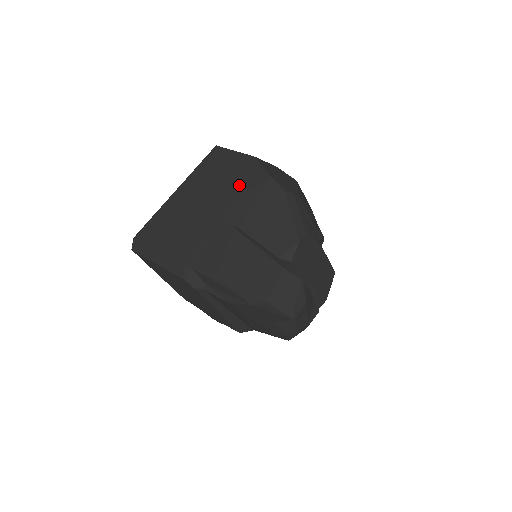
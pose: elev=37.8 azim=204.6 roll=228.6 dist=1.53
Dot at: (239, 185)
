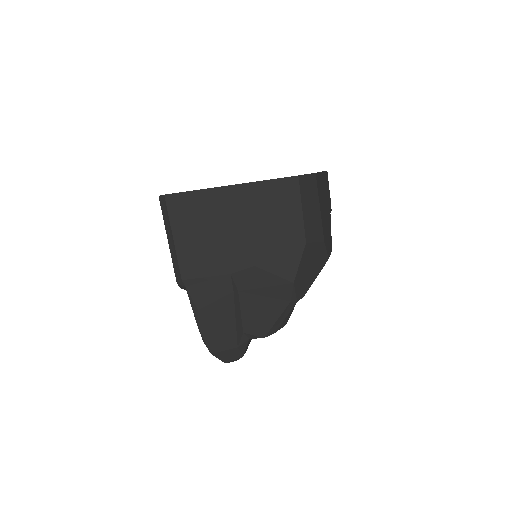
Dot at: (270, 258)
